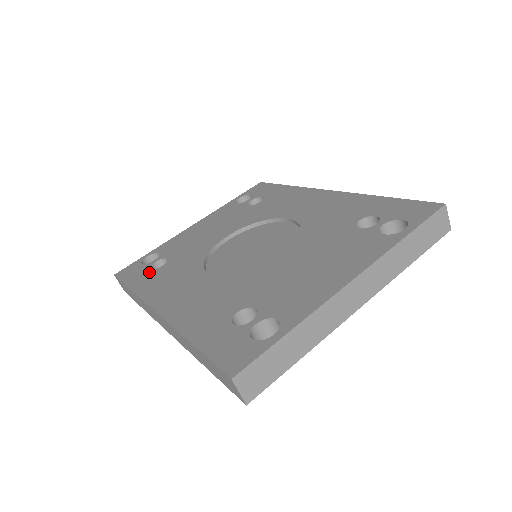
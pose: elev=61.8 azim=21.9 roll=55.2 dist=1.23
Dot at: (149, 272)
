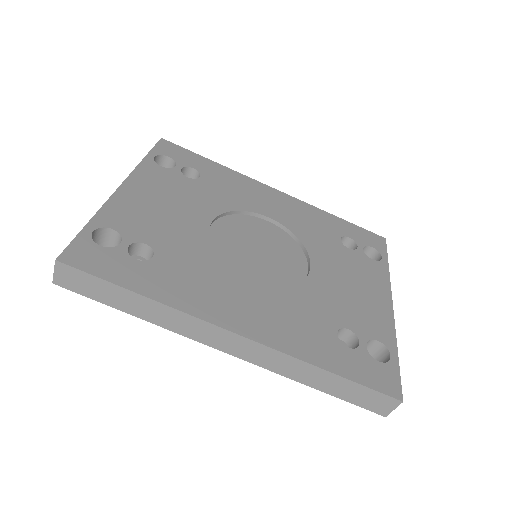
Dot at: (141, 265)
